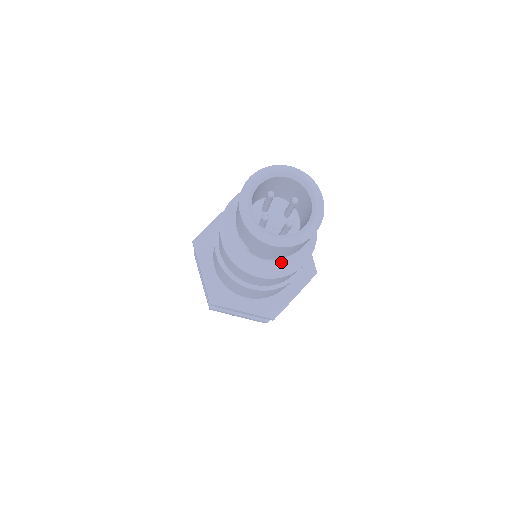
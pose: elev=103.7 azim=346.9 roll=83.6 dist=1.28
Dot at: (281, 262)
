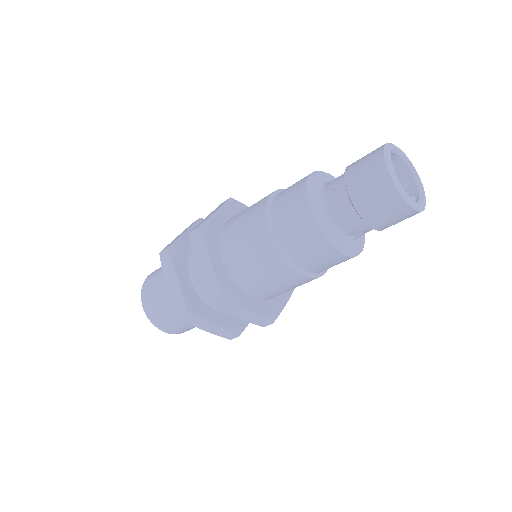
Dot at: occluded
